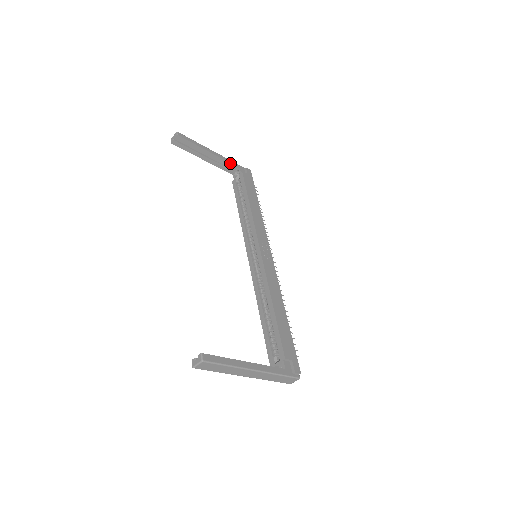
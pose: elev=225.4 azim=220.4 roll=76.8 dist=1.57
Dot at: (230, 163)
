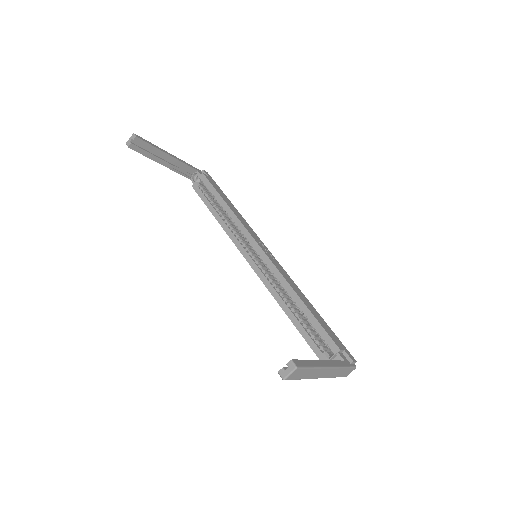
Dot at: (188, 166)
